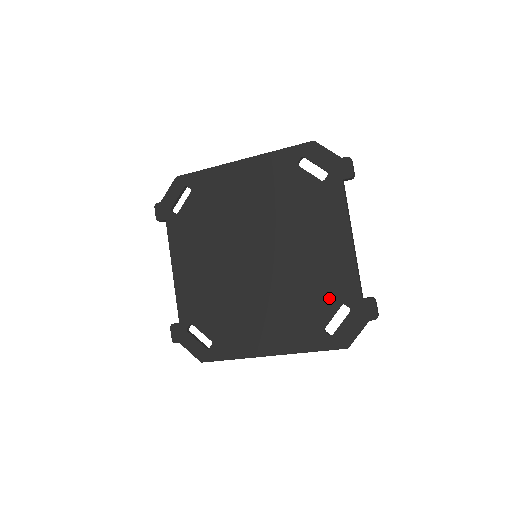
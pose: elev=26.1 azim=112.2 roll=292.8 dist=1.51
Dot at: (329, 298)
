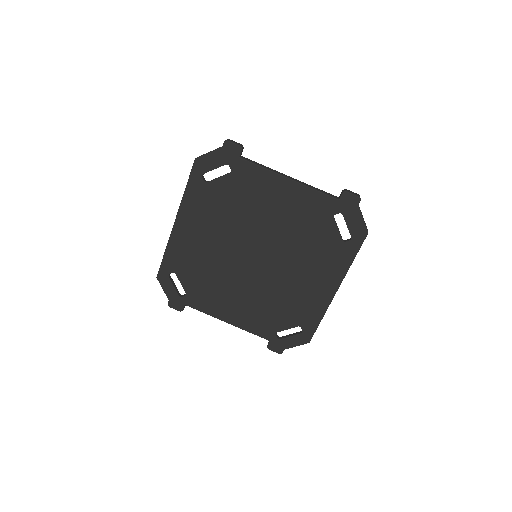
Dot at: (322, 223)
